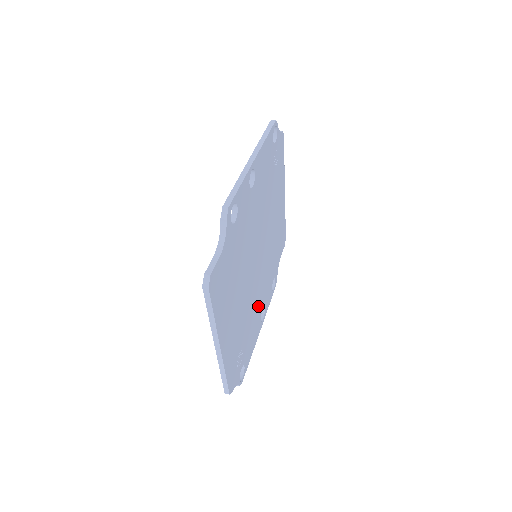
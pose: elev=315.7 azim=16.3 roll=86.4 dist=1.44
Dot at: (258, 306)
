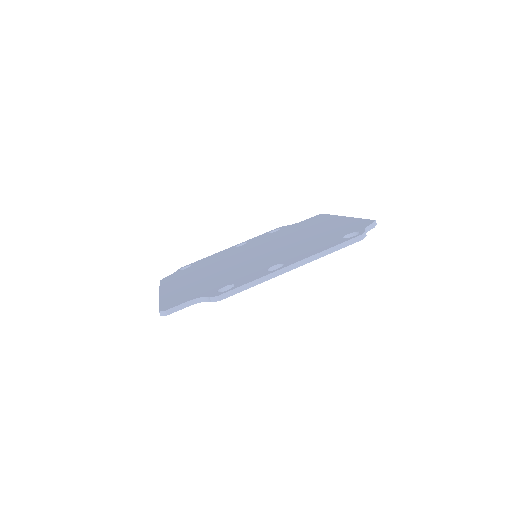
Dot at: occluded
